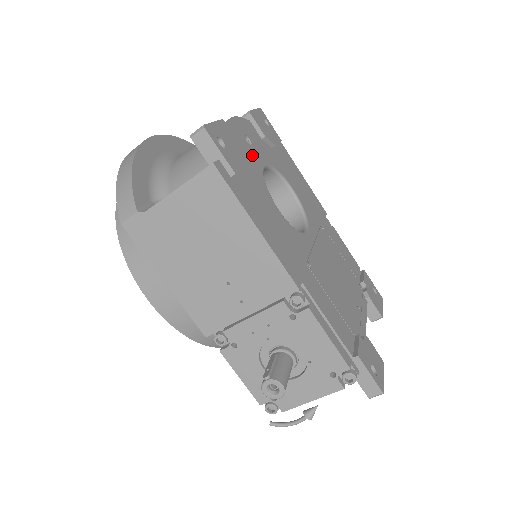
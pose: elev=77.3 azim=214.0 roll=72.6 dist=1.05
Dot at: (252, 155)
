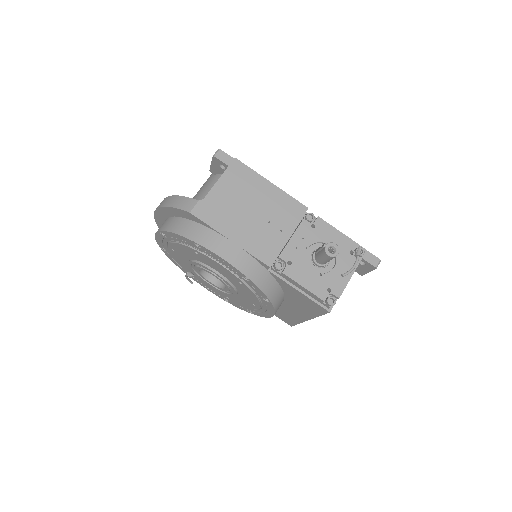
Dot at: occluded
